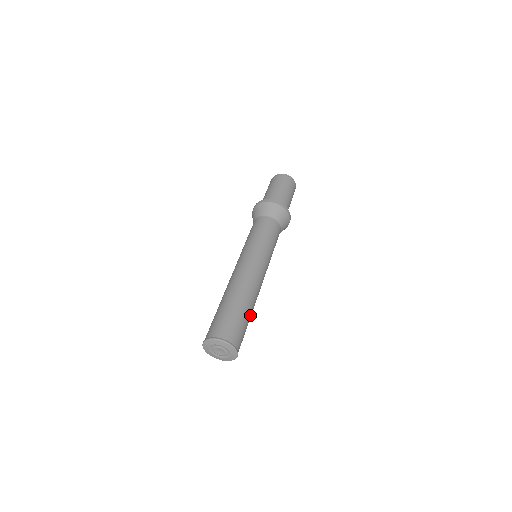
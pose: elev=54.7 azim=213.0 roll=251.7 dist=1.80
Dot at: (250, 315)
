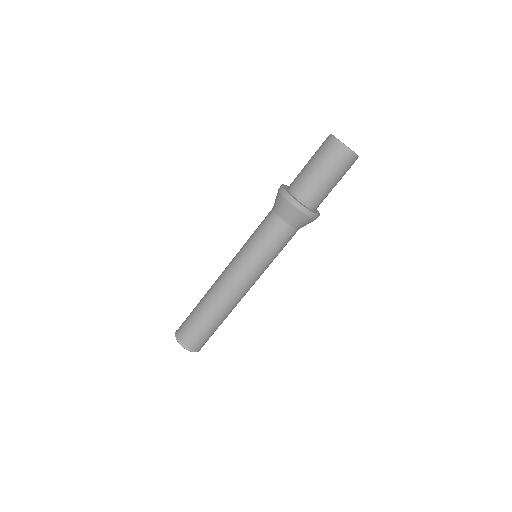
Dot at: occluded
